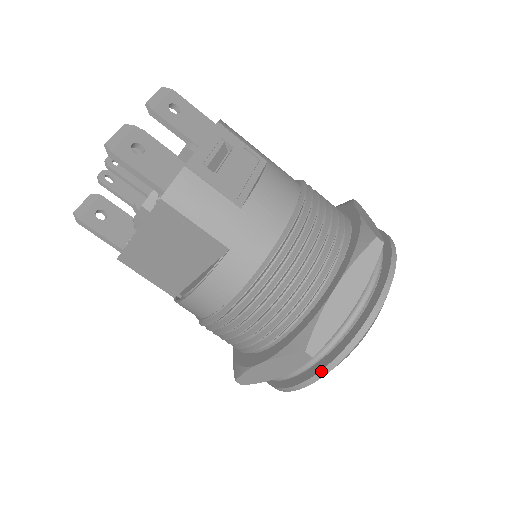
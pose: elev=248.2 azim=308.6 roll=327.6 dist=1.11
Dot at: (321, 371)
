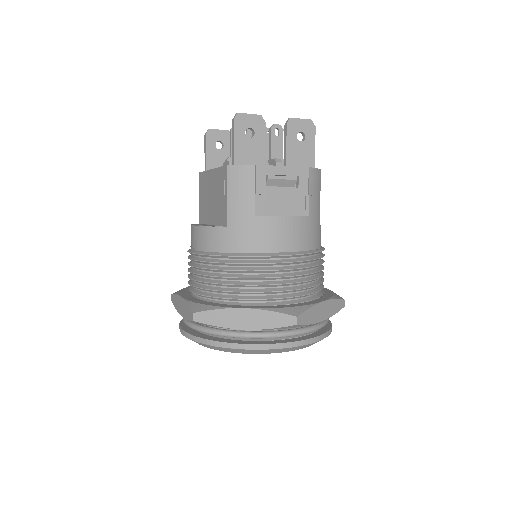
Dot at: (195, 336)
